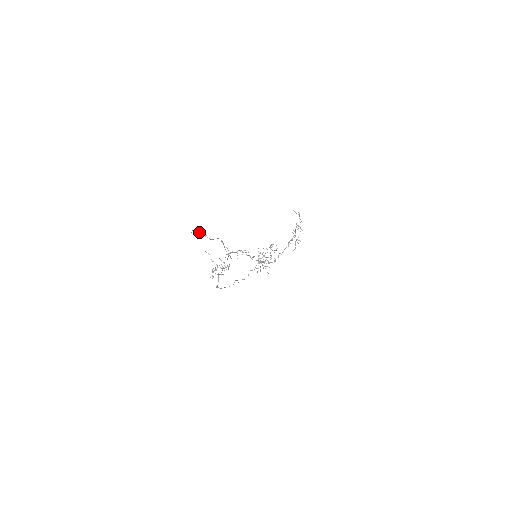
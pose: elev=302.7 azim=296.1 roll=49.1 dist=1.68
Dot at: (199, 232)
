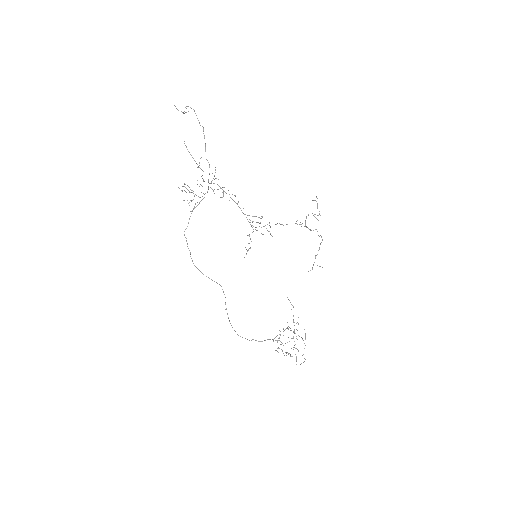
Dot at: occluded
